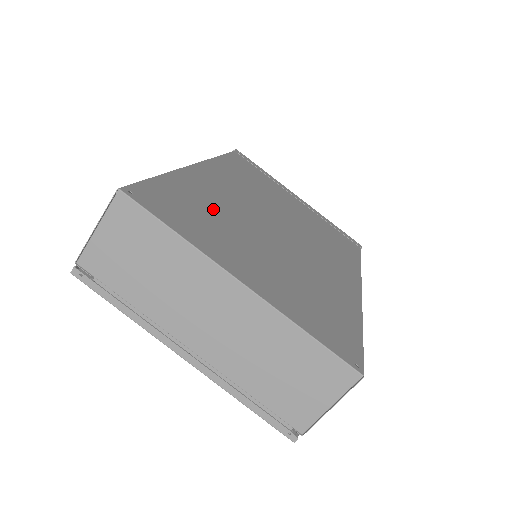
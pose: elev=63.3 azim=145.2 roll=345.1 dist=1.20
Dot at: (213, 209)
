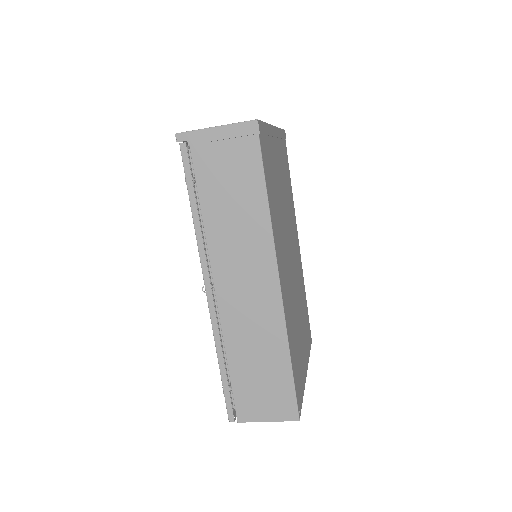
Dot at: (295, 334)
